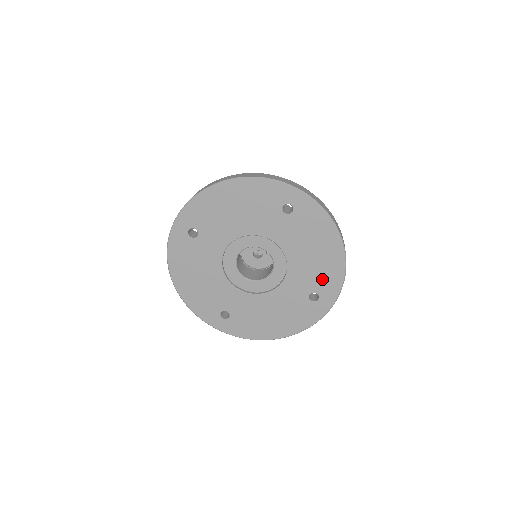
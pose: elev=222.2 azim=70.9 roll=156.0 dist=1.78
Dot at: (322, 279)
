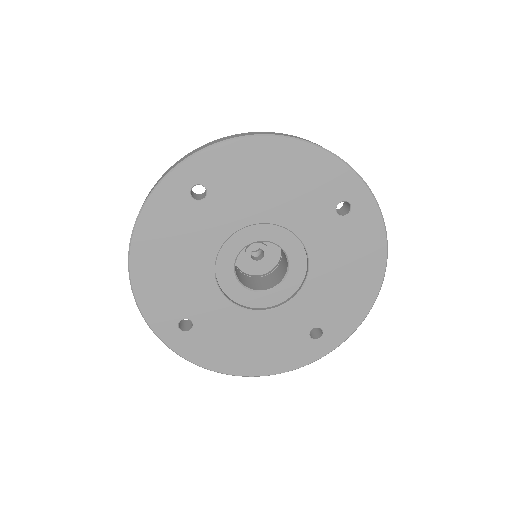
Dot at: (338, 313)
